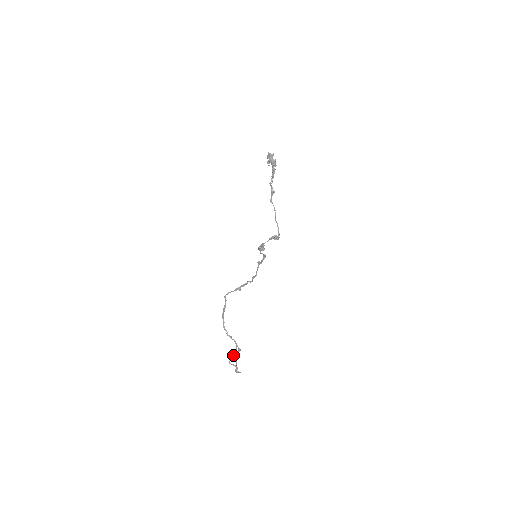
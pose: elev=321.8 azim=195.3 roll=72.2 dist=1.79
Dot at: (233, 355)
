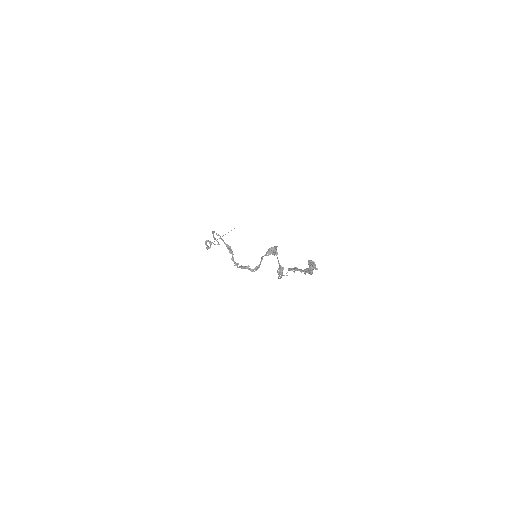
Dot at: (210, 243)
